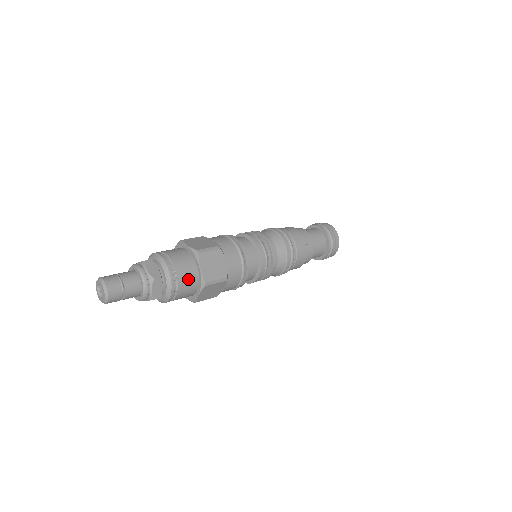
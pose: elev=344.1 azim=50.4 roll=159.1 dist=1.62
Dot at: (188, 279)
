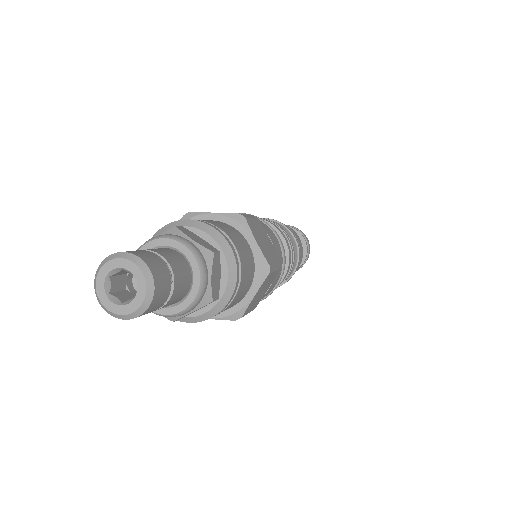
Dot at: (247, 261)
